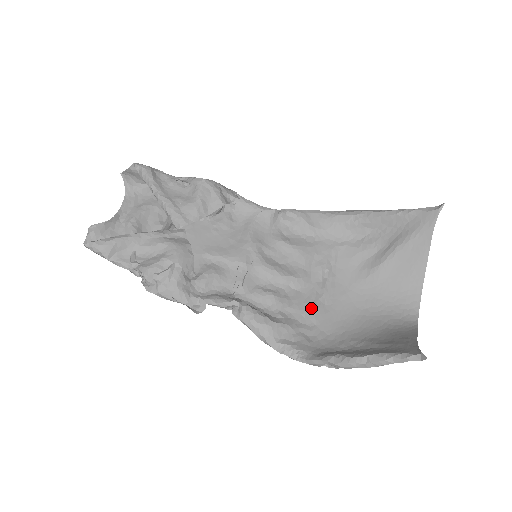
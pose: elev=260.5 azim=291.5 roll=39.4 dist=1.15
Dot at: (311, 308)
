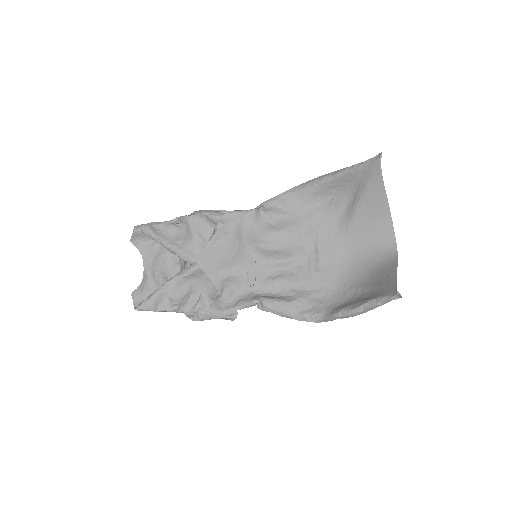
Dot at: (314, 275)
